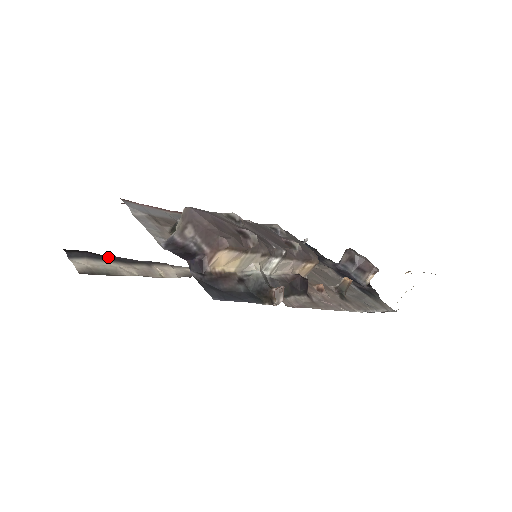
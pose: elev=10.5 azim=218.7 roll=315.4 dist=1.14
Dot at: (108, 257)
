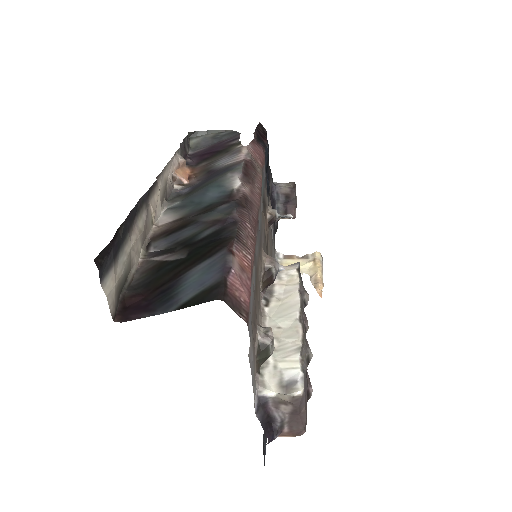
Dot at: (124, 229)
